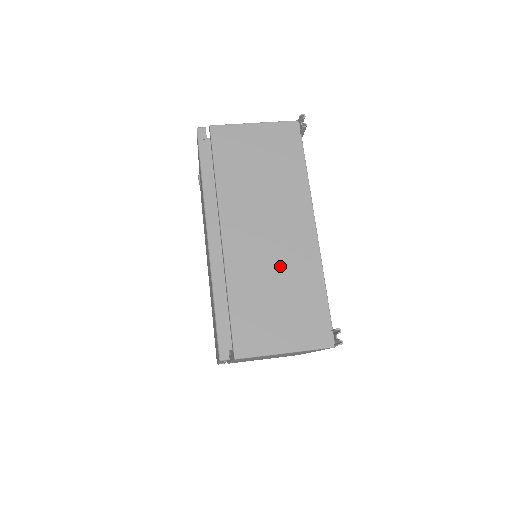
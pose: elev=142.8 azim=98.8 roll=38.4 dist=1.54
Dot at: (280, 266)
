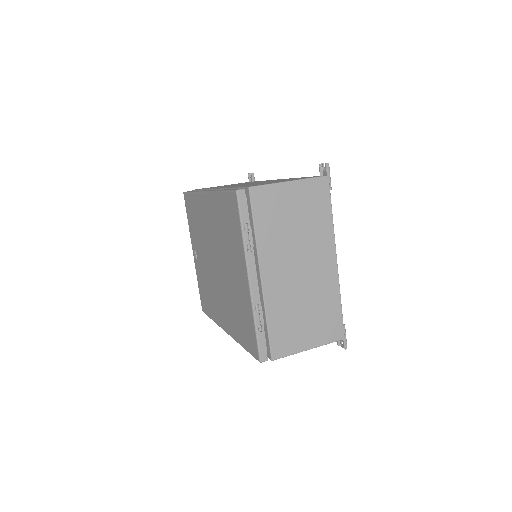
Dot at: occluded
